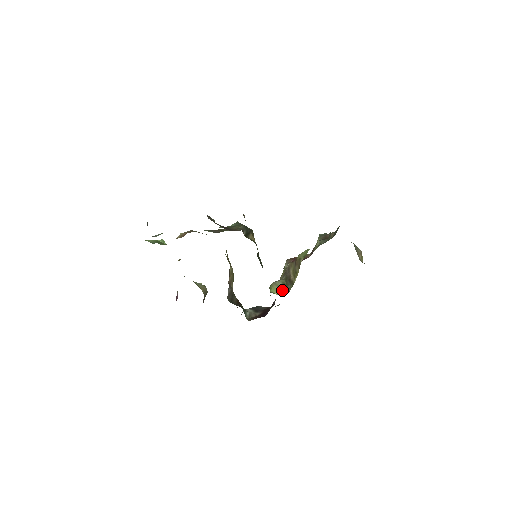
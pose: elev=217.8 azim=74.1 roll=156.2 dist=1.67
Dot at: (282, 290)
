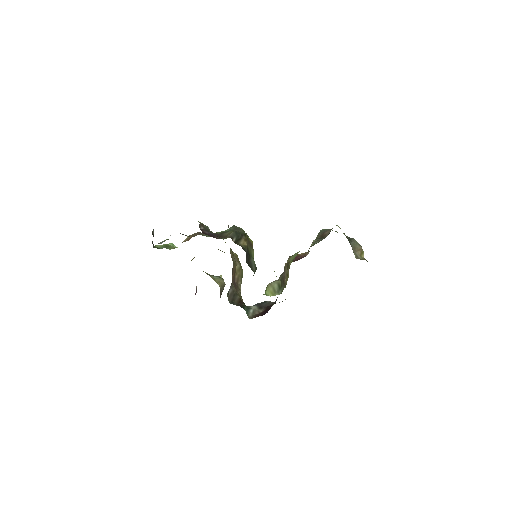
Dot at: (276, 292)
